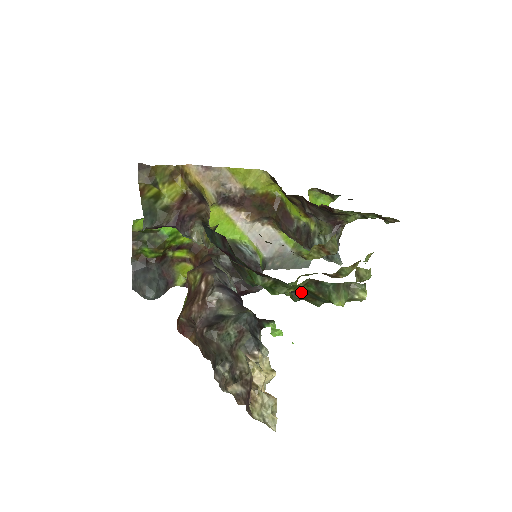
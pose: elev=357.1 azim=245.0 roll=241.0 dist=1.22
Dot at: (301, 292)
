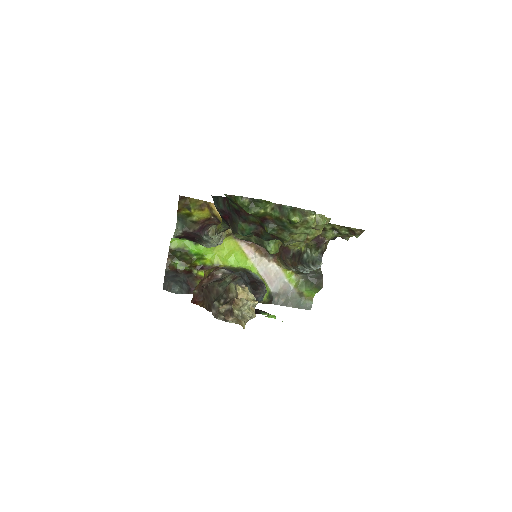
Dot at: (272, 223)
